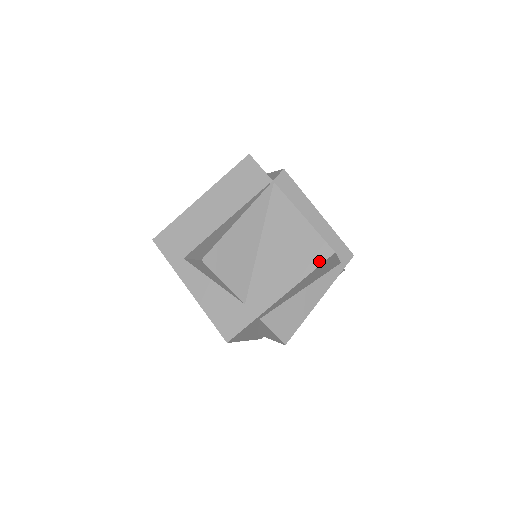
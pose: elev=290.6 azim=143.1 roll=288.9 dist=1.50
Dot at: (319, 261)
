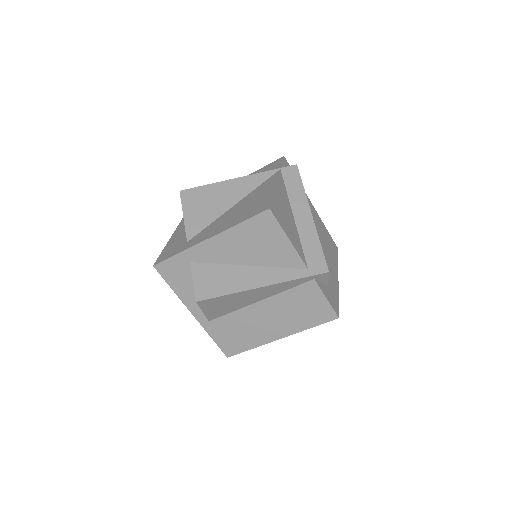
Dot at: (254, 214)
